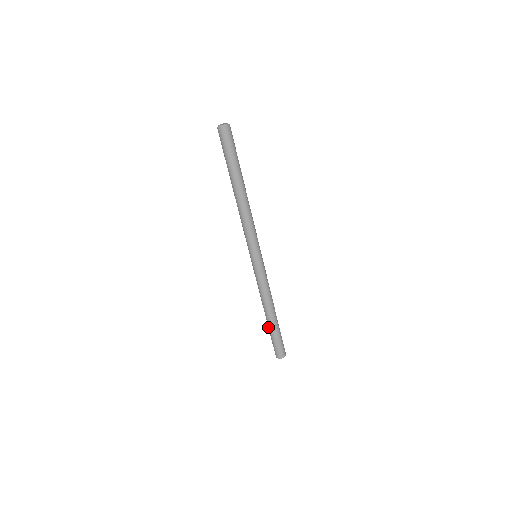
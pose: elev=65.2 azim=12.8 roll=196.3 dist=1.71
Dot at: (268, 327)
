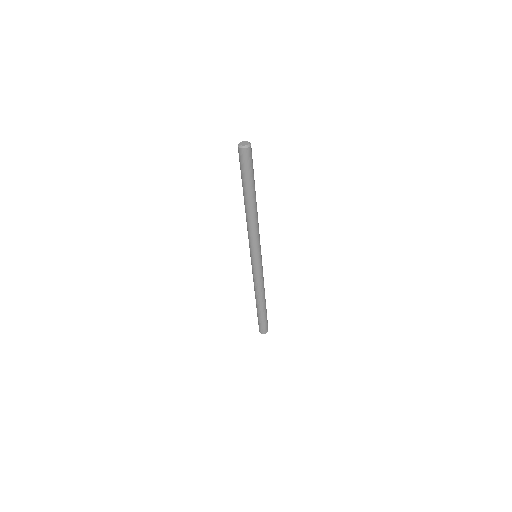
Dot at: occluded
